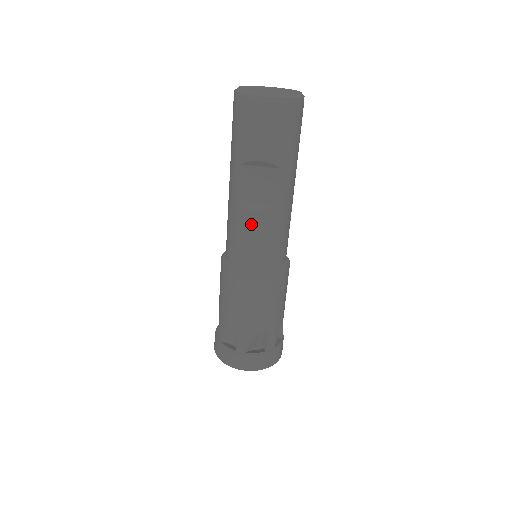
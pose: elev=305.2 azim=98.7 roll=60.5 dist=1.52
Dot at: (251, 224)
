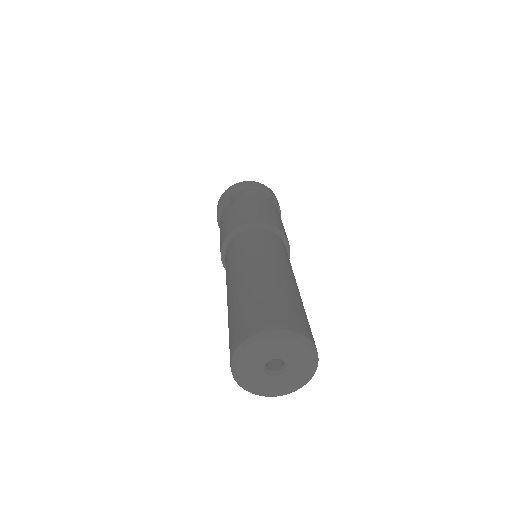
Dot at: occluded
